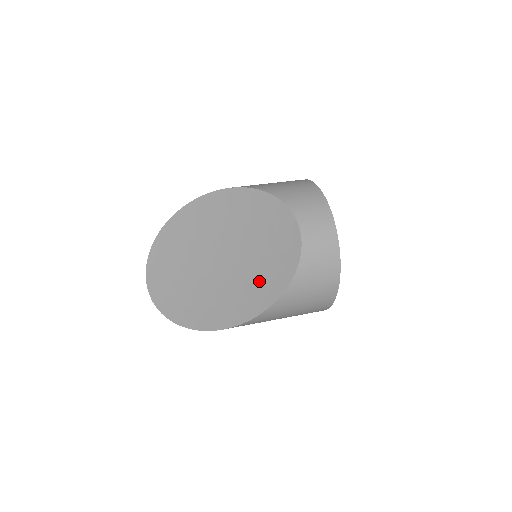
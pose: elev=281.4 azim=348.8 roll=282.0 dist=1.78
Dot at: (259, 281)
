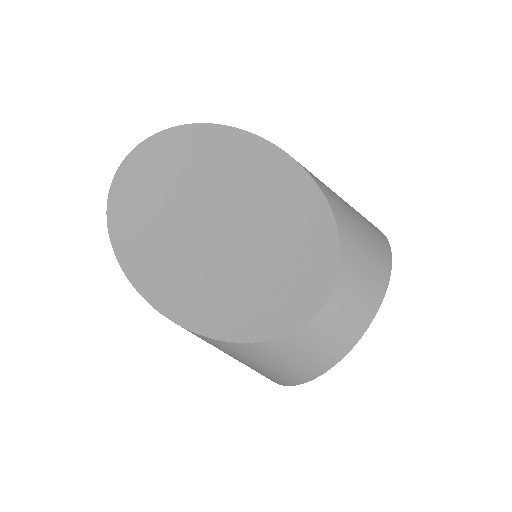
Dot at: (230, 299)
